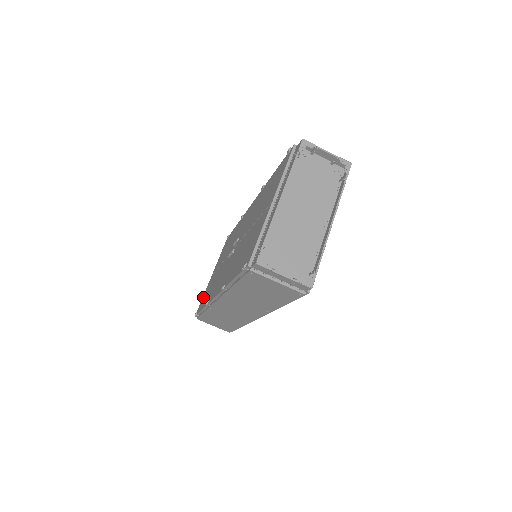
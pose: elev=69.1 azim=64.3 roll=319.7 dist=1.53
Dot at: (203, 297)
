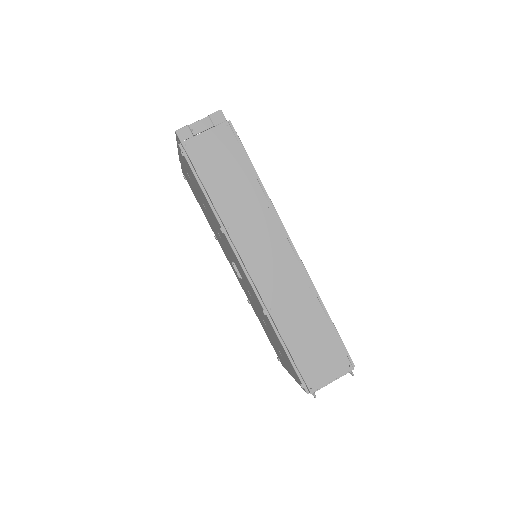
Dot at: (295, 377)
